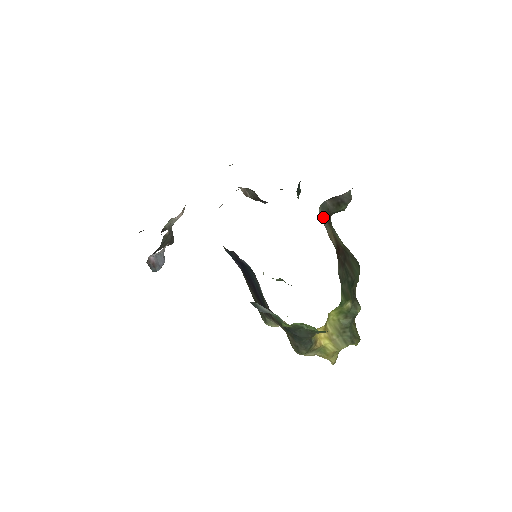
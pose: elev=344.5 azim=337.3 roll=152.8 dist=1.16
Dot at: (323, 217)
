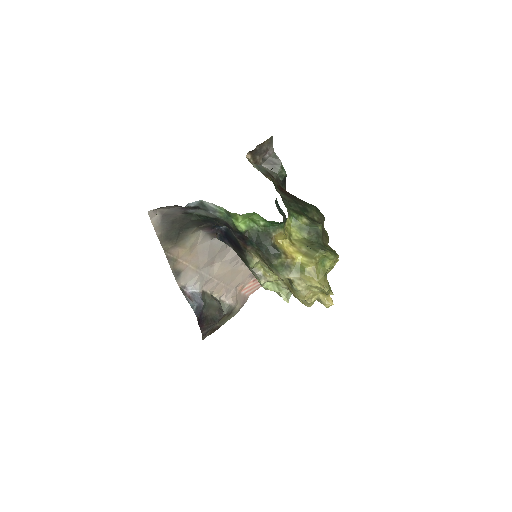
Dot at: occluded
